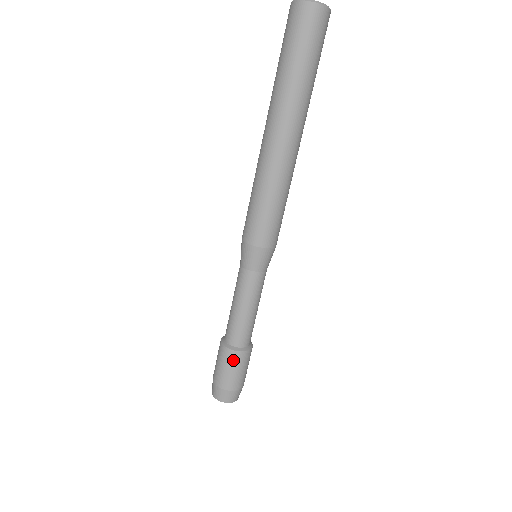
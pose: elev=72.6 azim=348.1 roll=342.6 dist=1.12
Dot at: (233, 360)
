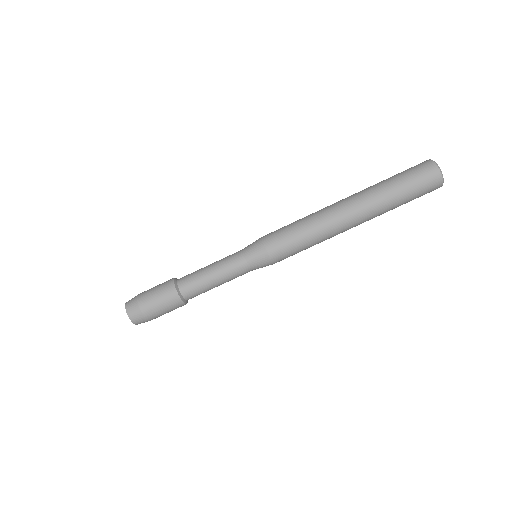
Dot at: (165, 285)
